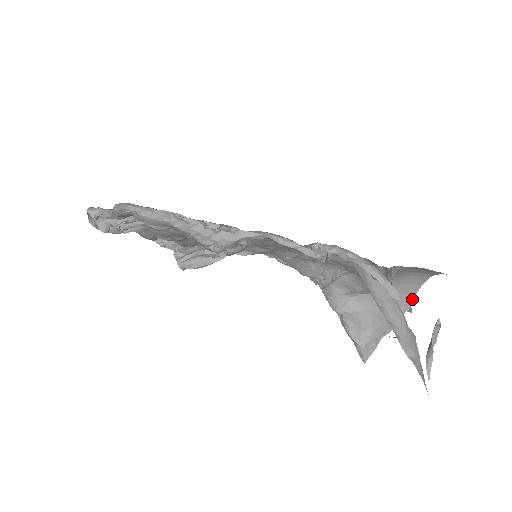
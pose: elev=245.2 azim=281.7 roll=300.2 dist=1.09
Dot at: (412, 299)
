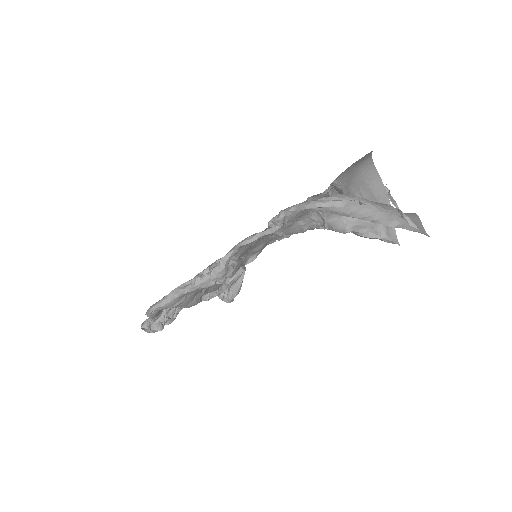
Dot at: (380, 179)
